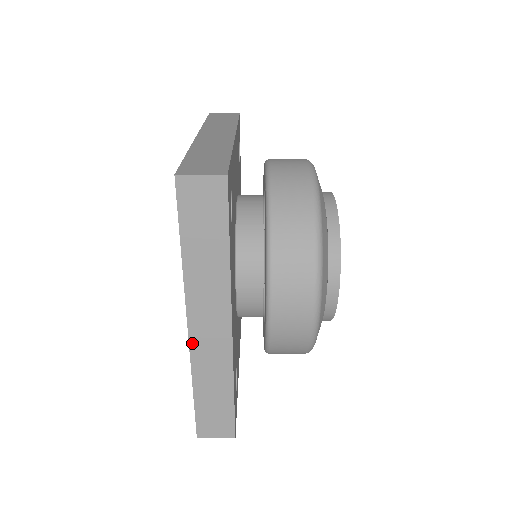
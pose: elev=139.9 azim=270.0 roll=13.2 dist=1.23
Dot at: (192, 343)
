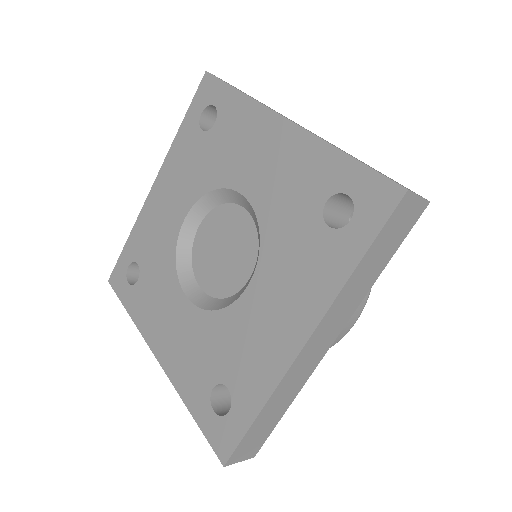
Dot at: (296, 361)
